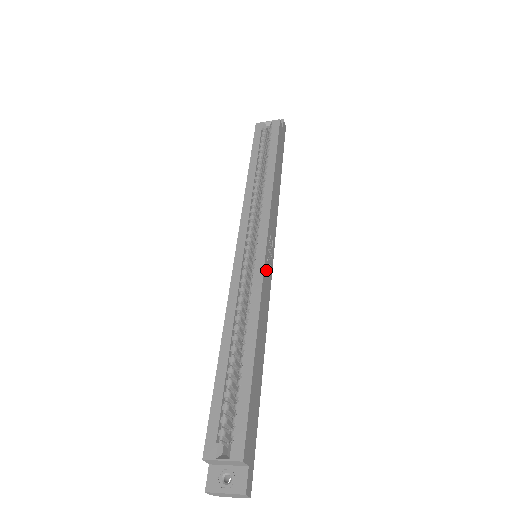
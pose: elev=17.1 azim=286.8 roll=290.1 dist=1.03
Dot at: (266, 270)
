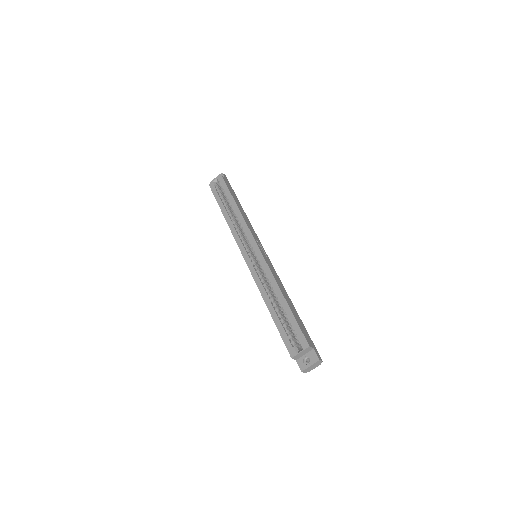
Dot at: (266, 259)
